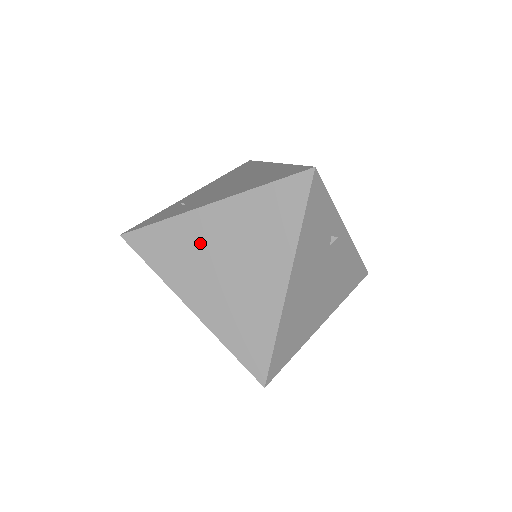
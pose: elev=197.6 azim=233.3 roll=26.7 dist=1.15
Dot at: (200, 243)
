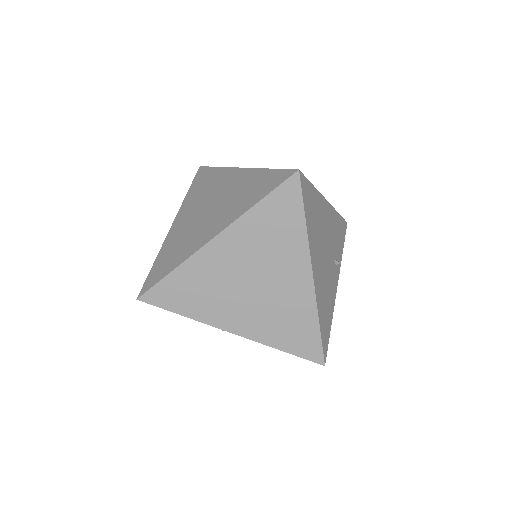
Dot at: occluded
